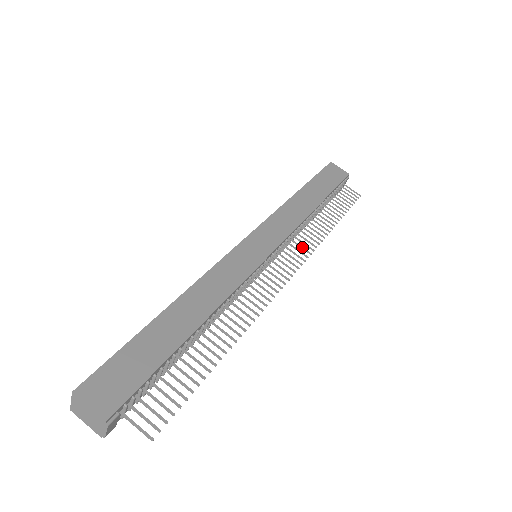
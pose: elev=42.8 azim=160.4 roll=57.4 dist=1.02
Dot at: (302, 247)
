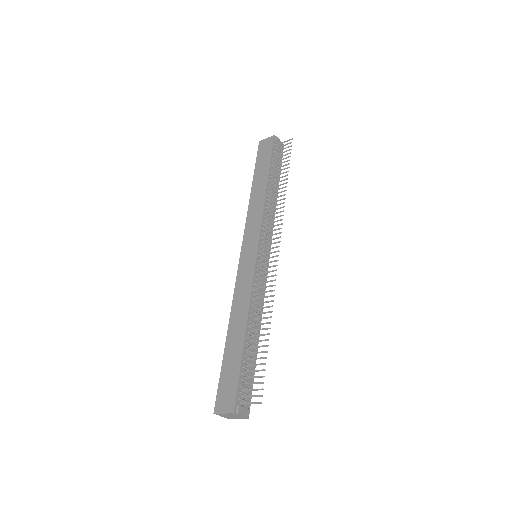
Dot at: (275, 221)
